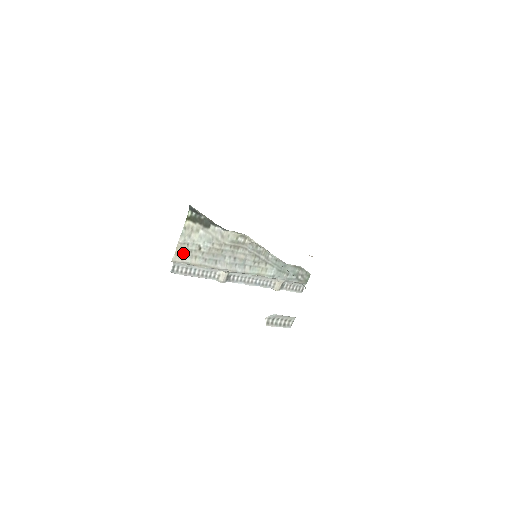
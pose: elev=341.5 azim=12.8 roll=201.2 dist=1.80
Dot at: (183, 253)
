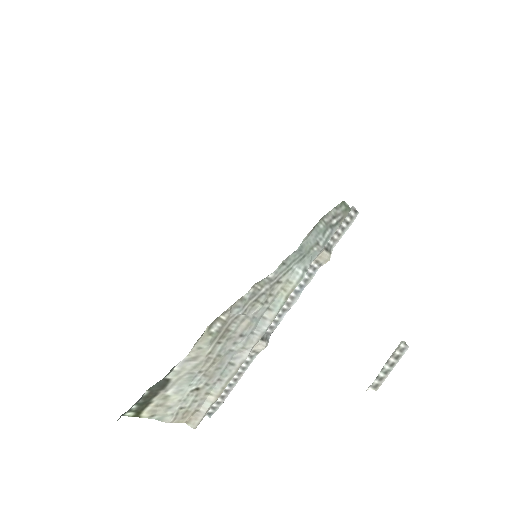
Dot at: (191, 412)
